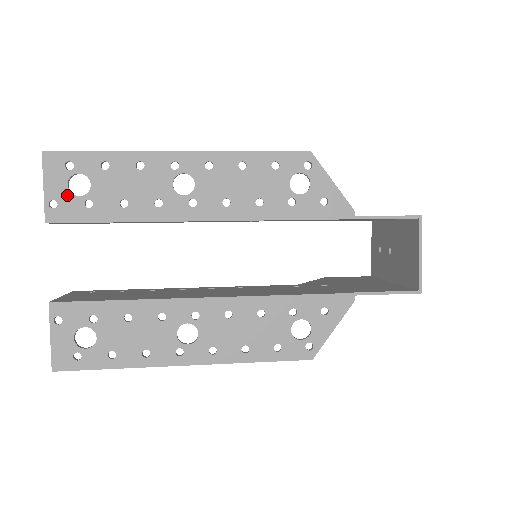
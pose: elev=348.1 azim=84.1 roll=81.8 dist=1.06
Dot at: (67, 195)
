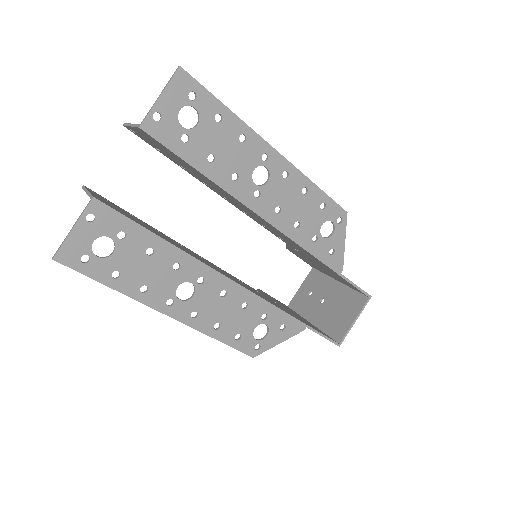
Dot at: (174, 118)
